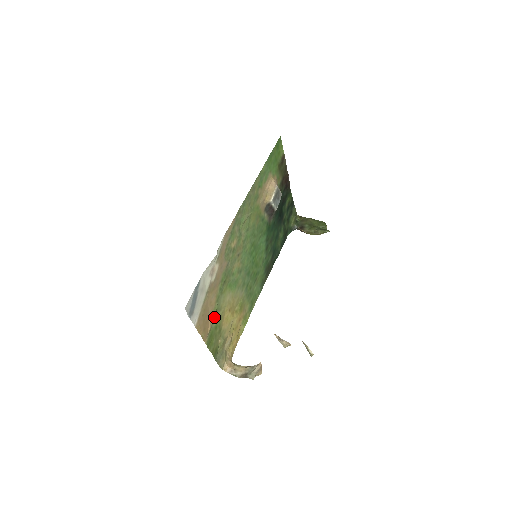
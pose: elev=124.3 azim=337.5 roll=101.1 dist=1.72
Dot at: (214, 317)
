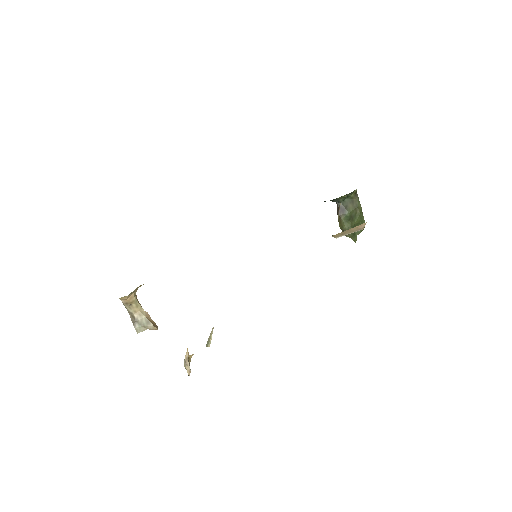
Dot at: occluded
